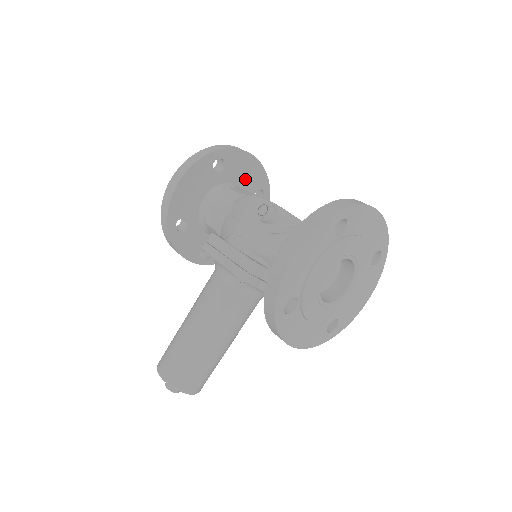
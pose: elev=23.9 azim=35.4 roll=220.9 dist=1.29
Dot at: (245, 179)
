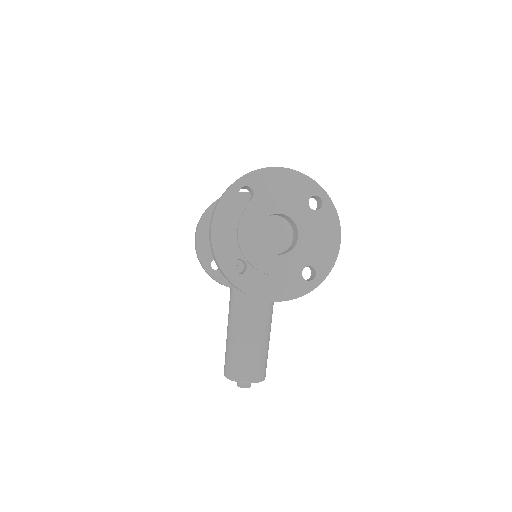
Dot at: occluded
